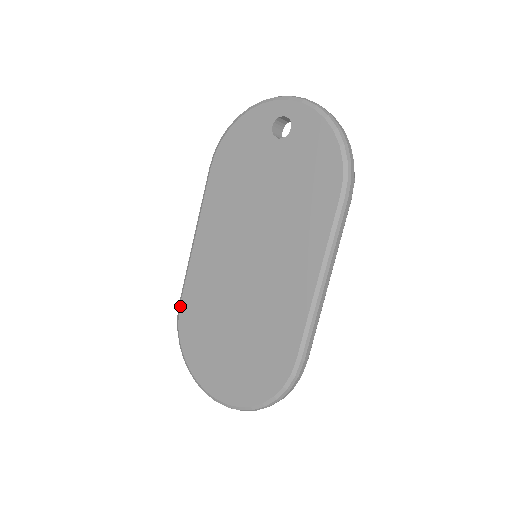
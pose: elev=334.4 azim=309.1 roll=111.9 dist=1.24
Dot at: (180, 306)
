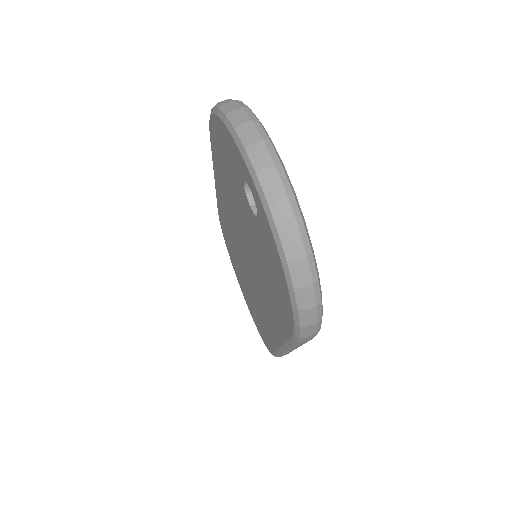
Dot at: (218, 214)
